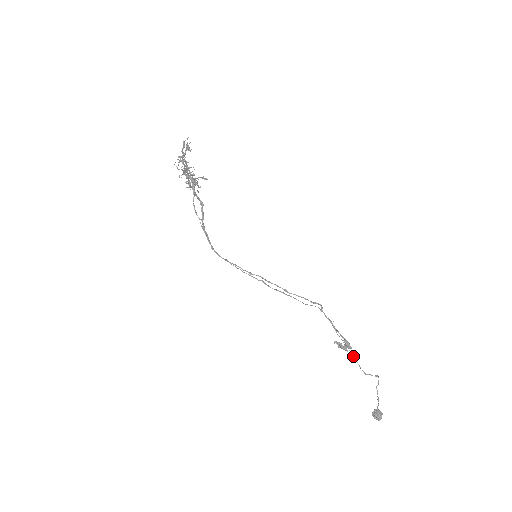
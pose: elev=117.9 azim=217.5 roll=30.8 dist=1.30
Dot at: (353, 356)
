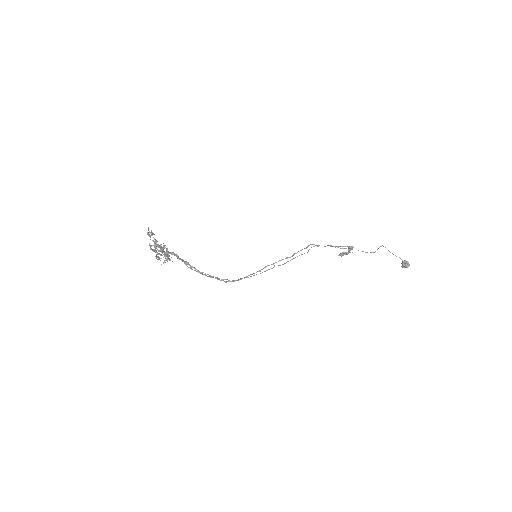
Dot at: occluded
